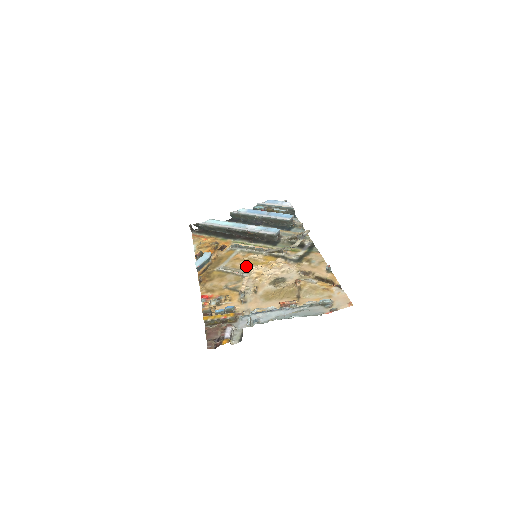
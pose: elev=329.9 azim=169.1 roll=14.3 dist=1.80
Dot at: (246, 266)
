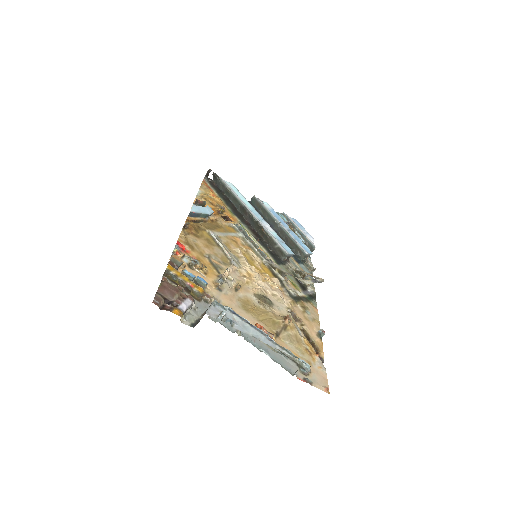
Dot at: (240, 256)
